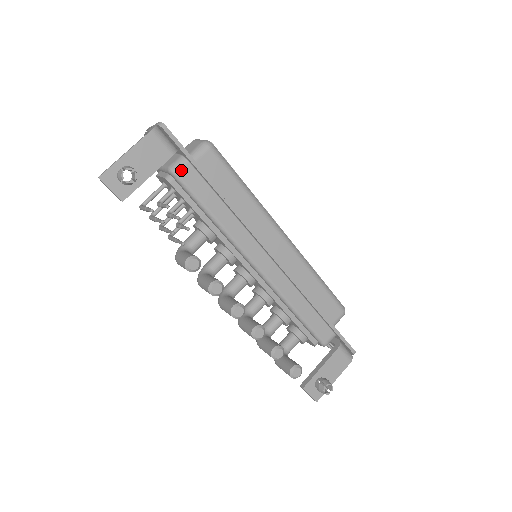
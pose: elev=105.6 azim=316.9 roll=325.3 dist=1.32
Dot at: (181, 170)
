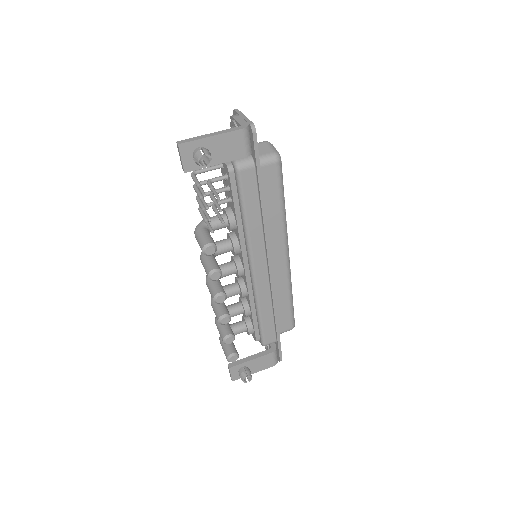
Dot at: (245, 170)
